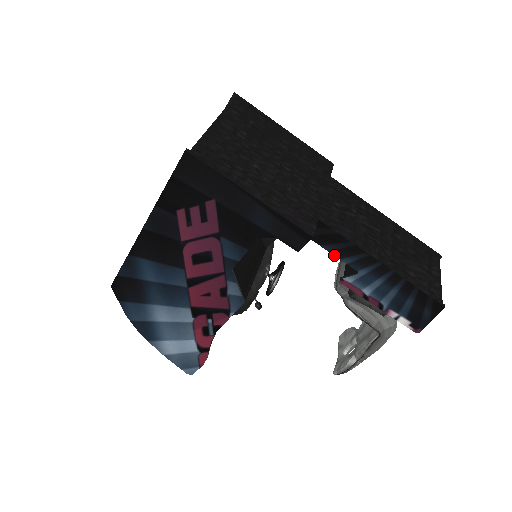
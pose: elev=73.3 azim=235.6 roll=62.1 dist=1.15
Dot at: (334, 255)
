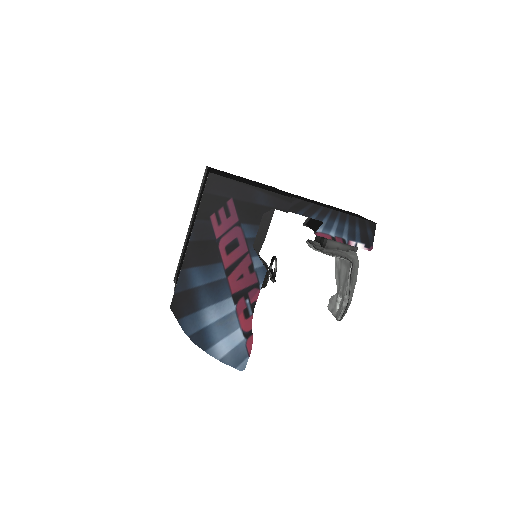
Dot at: (306, 216)
